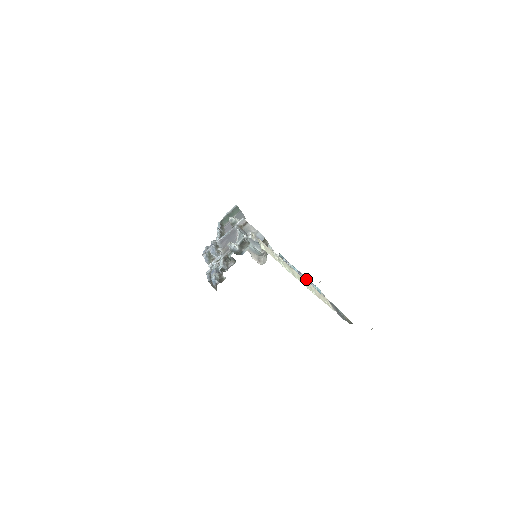
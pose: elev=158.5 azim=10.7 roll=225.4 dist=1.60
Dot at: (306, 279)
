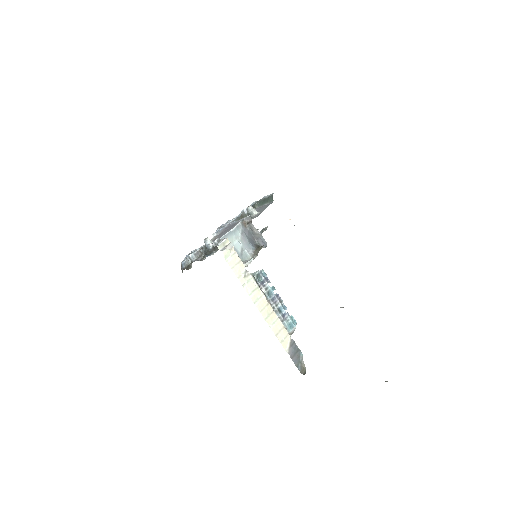
Dot at: (282, 307)
